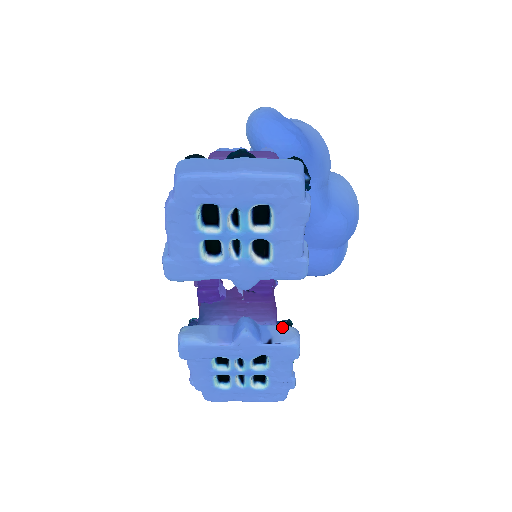
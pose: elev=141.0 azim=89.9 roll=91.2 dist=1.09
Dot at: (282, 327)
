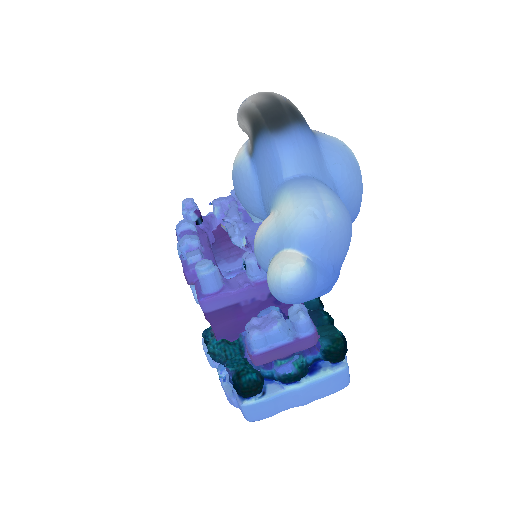
Dot at: occluded
